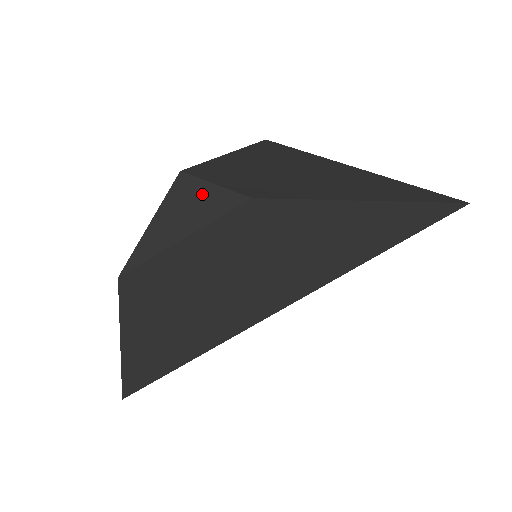
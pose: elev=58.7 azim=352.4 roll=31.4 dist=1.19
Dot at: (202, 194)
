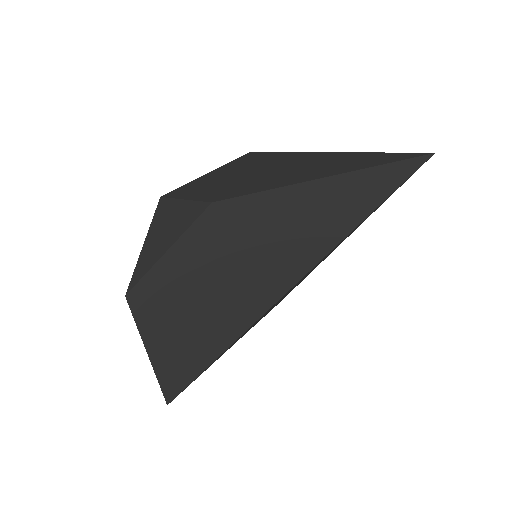
Dot at: (176, 211)
